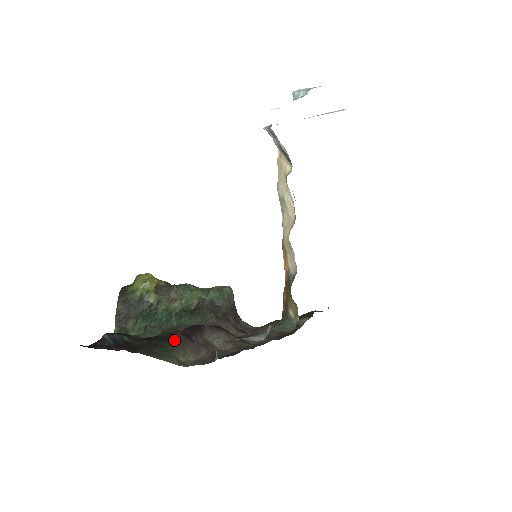
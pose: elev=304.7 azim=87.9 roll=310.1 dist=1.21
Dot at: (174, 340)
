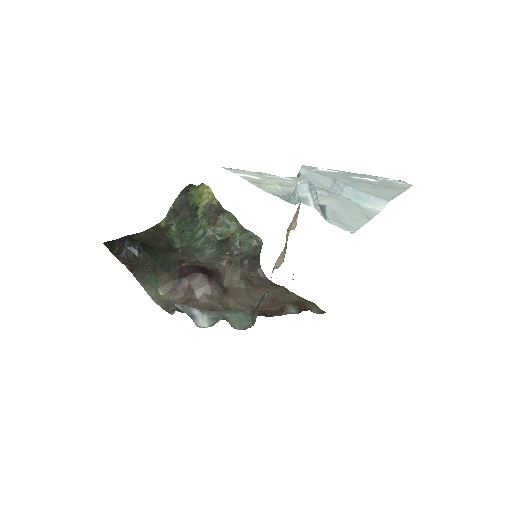
Dot at: (170, 272)
